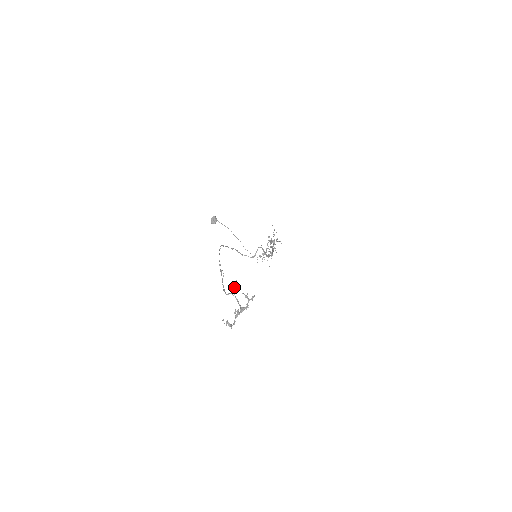
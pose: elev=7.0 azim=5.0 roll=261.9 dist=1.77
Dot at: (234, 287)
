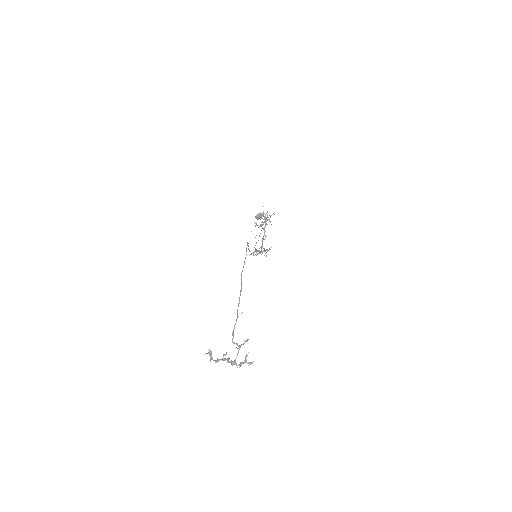
Dot at: occluded
